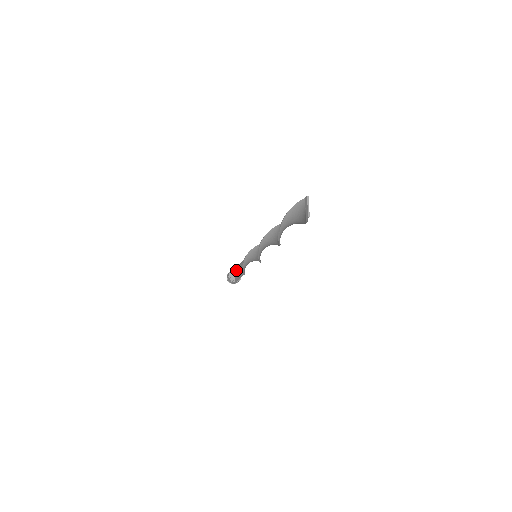
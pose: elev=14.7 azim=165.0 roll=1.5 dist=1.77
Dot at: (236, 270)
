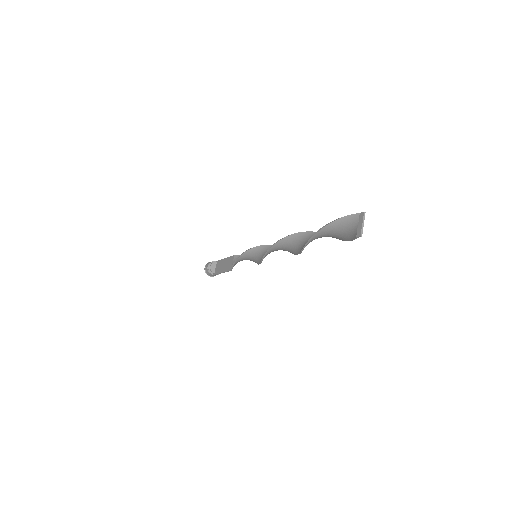
Dot at: (219, 262)
